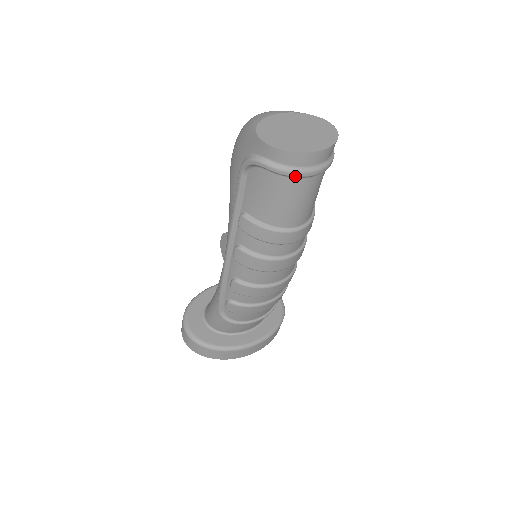
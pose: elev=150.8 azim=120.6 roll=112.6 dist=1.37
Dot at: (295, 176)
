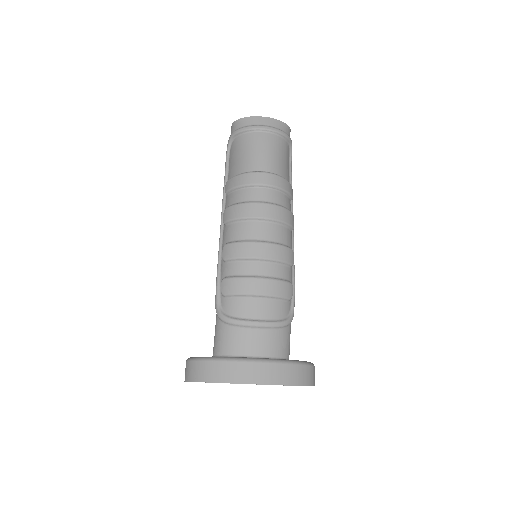
Dot at: (252, 129)
